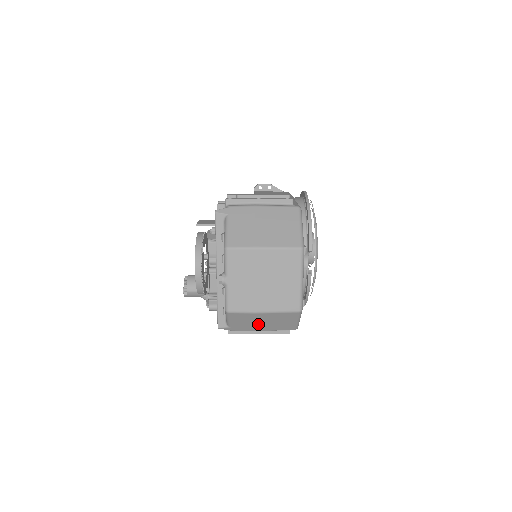
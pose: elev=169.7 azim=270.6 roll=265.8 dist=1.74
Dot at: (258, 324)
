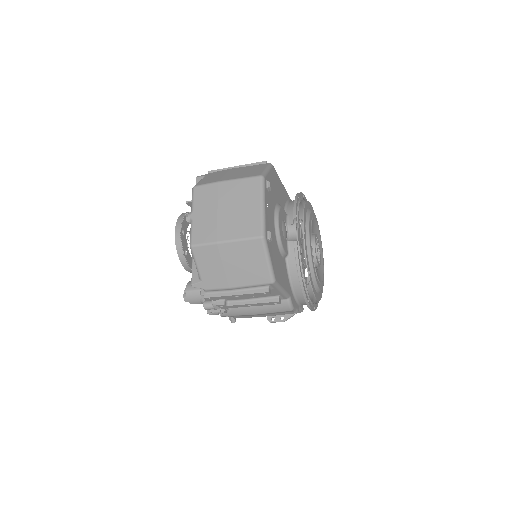
Dot at: (227, 270)
